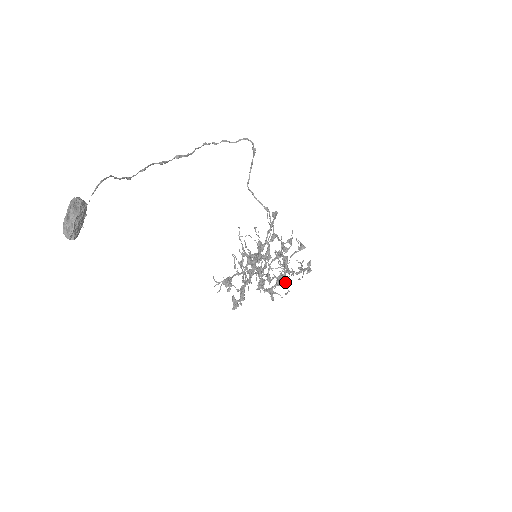
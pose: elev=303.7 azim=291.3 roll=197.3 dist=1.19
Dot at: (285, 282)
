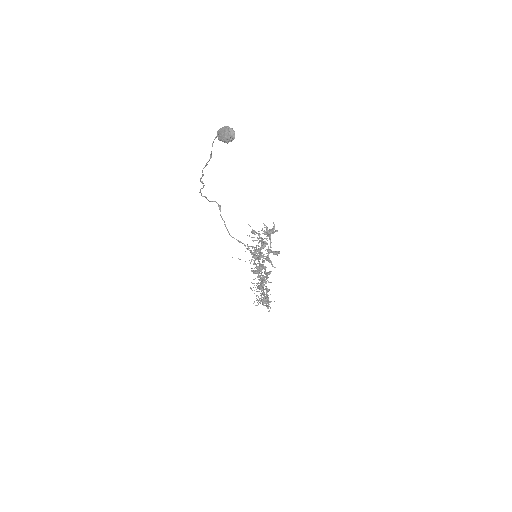
Dot at: occluded
